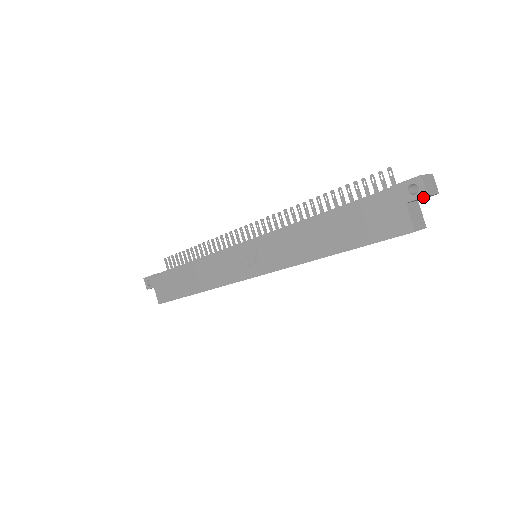
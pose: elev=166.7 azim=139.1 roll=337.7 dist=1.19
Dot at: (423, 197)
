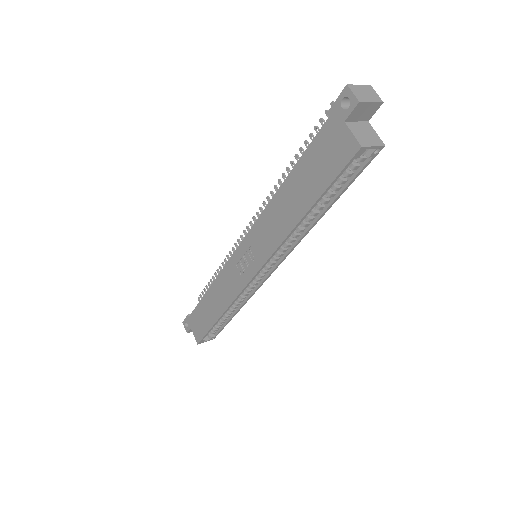
Dot at: (356, 106)
